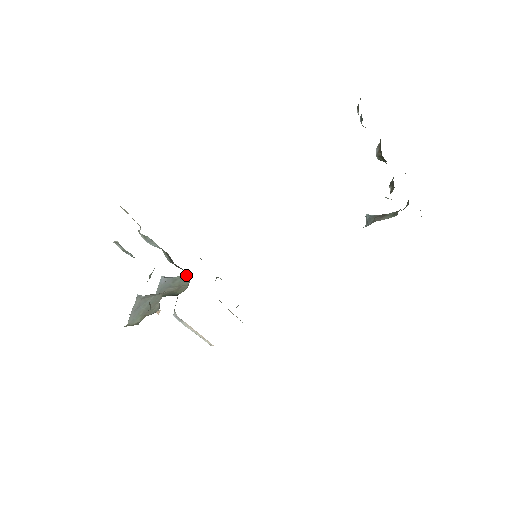
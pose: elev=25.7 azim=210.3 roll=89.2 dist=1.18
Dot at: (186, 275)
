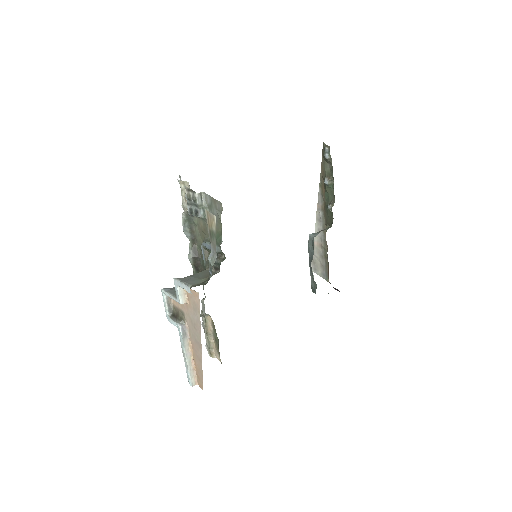
Dot at: occluded
